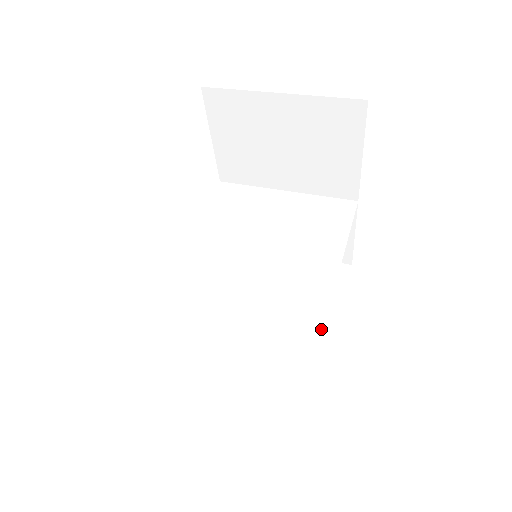
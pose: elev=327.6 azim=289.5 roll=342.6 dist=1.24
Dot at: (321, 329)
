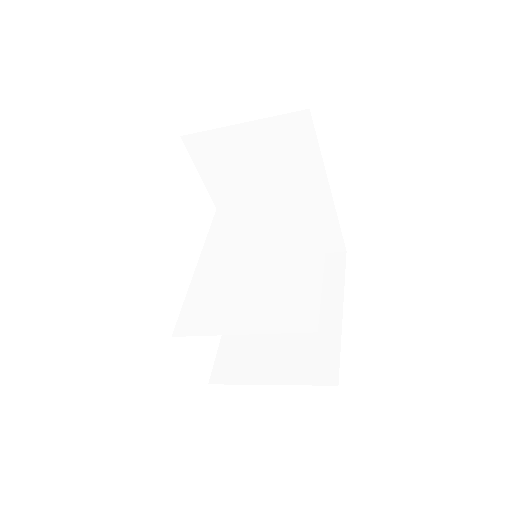
Dot at: (319, 296)
